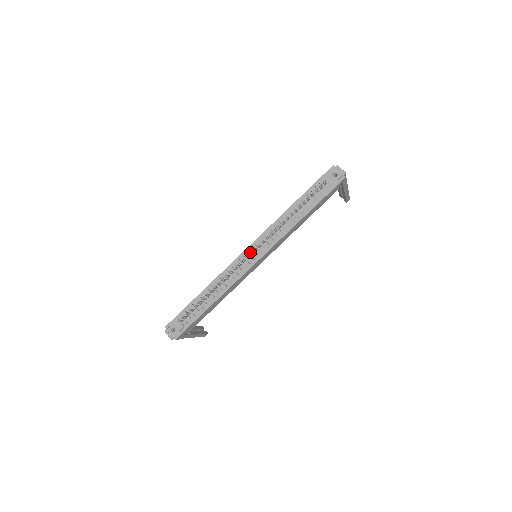
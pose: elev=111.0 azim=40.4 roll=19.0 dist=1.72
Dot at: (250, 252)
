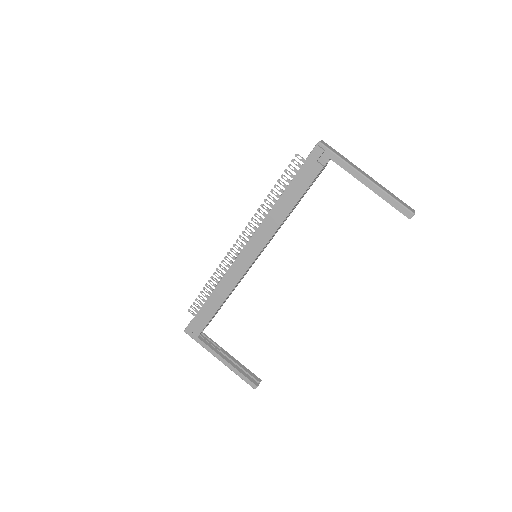
Dot at: (237, 240)
